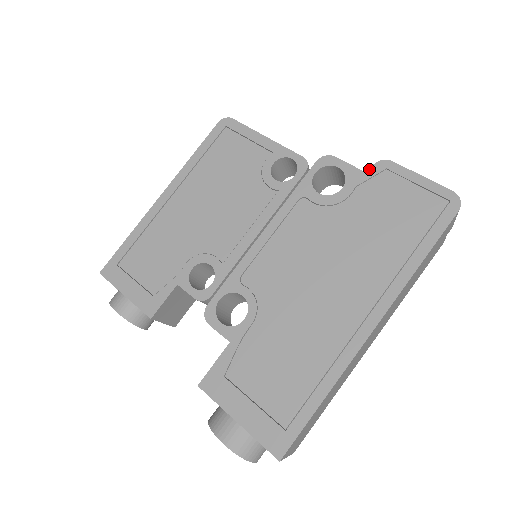
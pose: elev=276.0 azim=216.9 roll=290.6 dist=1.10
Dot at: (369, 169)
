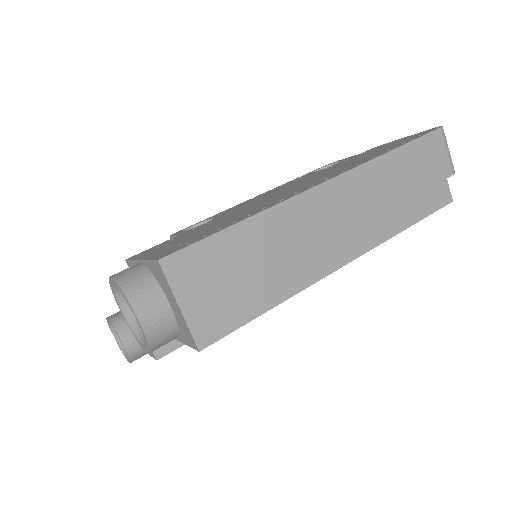
Dot at: (364, 152)
